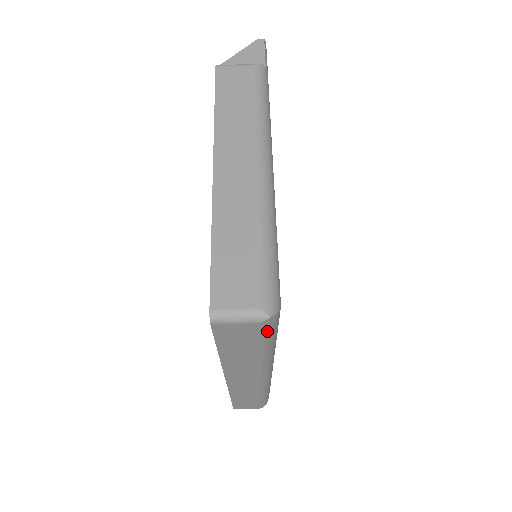
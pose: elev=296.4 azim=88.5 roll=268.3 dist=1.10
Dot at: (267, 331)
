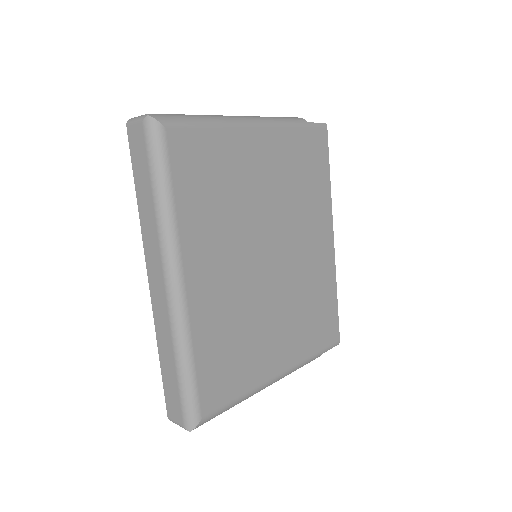
Dot at: (150, 143)
